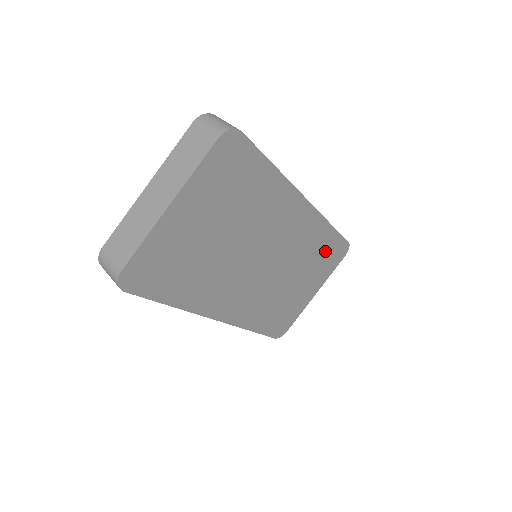
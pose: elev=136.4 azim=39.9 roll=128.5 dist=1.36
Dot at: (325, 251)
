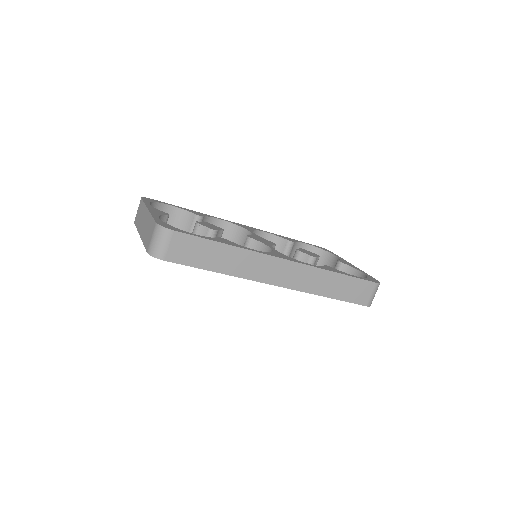
Dot at: occluded
